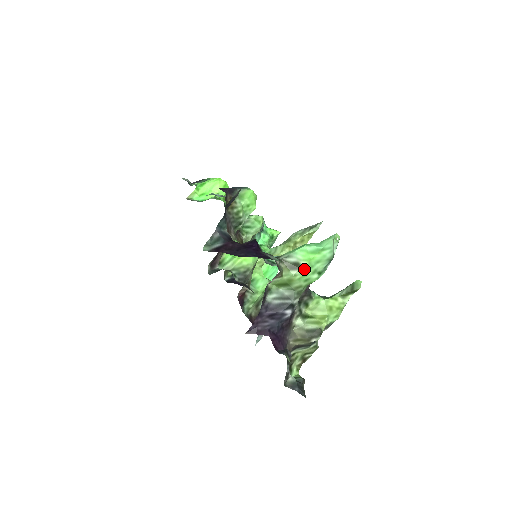
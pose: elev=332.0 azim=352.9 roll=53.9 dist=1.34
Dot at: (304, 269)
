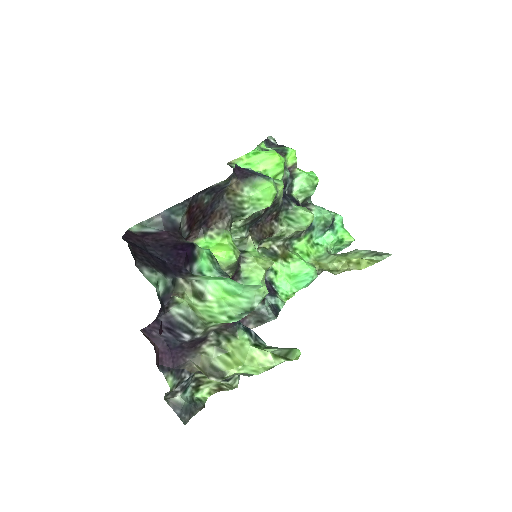
Dot at: (209, 304)
